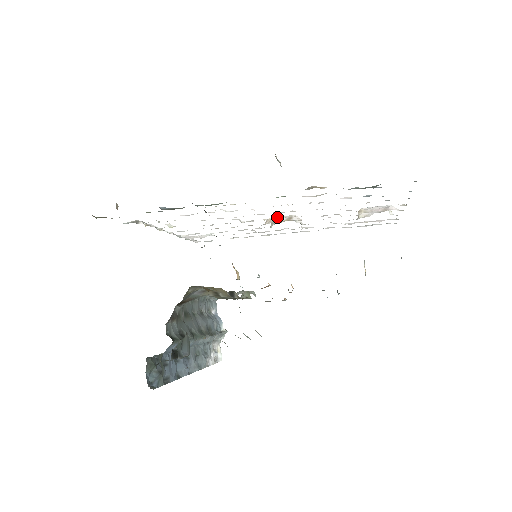
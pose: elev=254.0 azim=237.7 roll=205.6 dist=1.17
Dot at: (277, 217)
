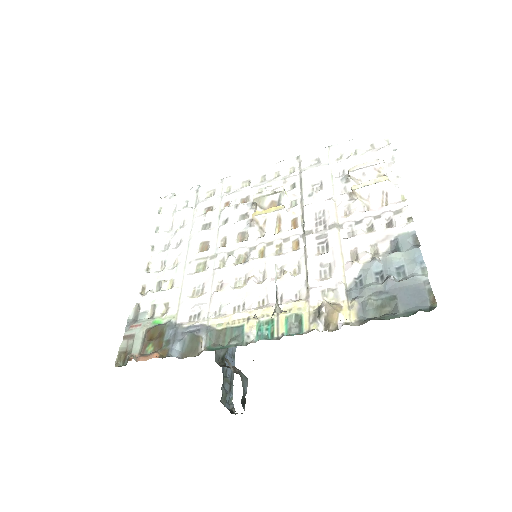
Dot at: (263, 217)
